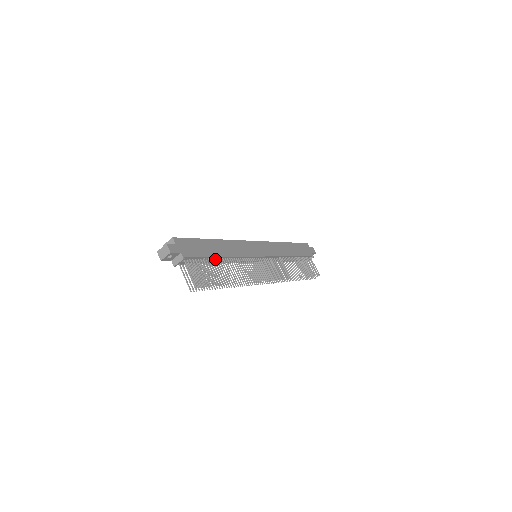
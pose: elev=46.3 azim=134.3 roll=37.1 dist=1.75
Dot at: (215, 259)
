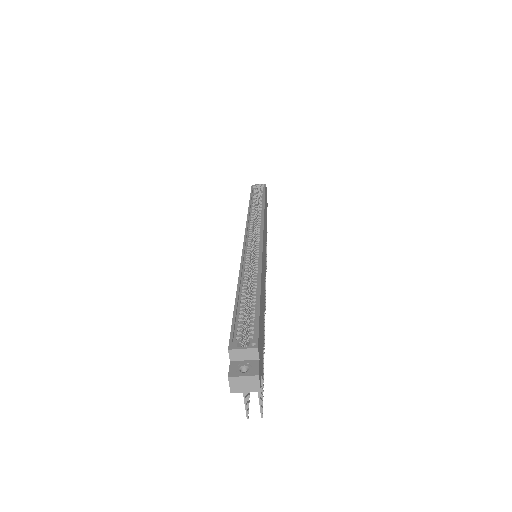
Dot at: occluded
